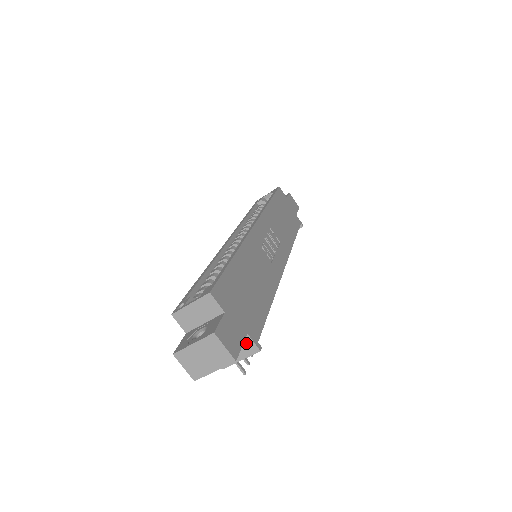
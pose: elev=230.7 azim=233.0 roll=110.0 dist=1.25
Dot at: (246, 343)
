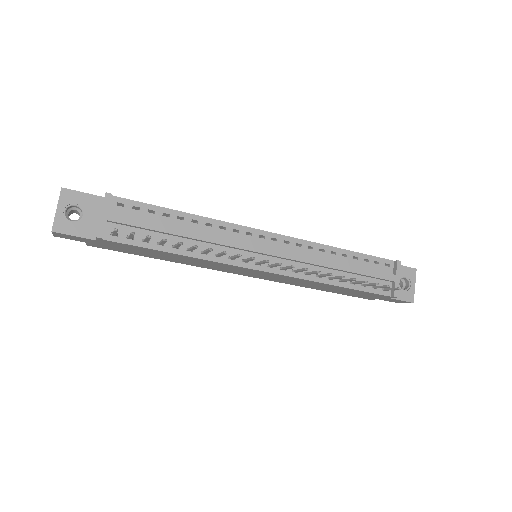
Dot at: occluded
